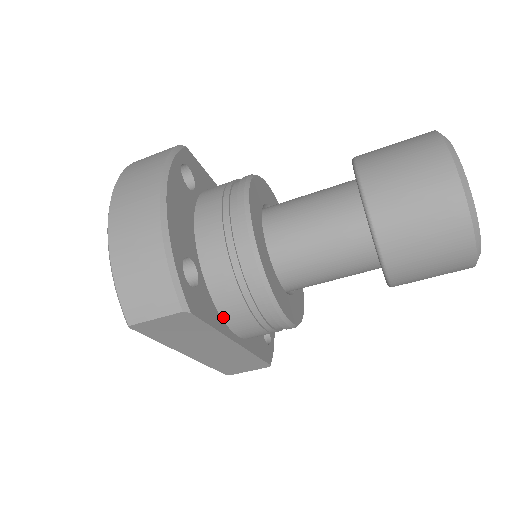
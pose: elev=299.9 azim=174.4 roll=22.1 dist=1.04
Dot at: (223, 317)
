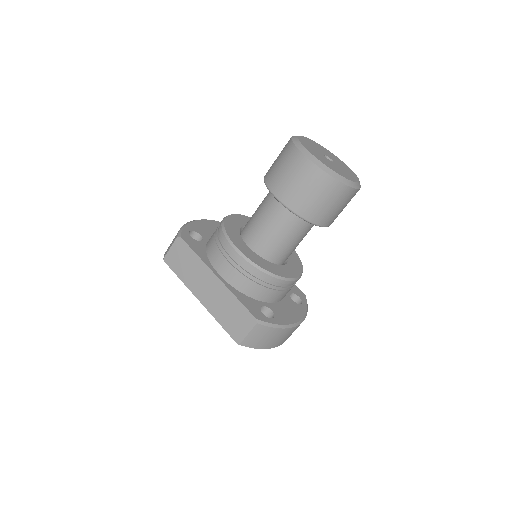
Dot at: (210, 259)
